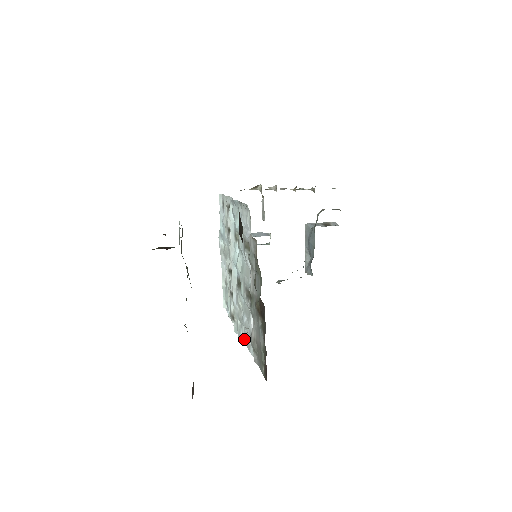
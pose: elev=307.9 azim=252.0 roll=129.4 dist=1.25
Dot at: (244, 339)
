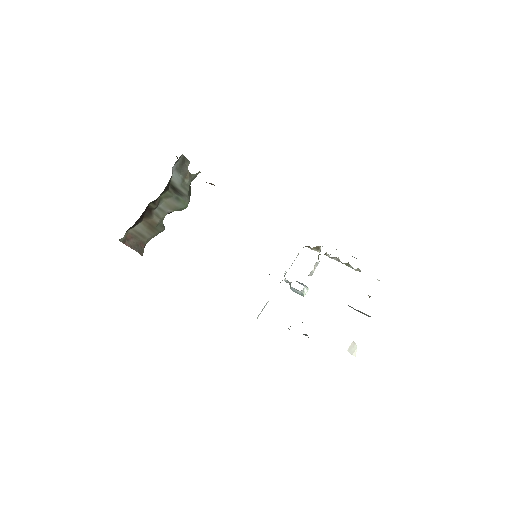
Dot at: occluded
